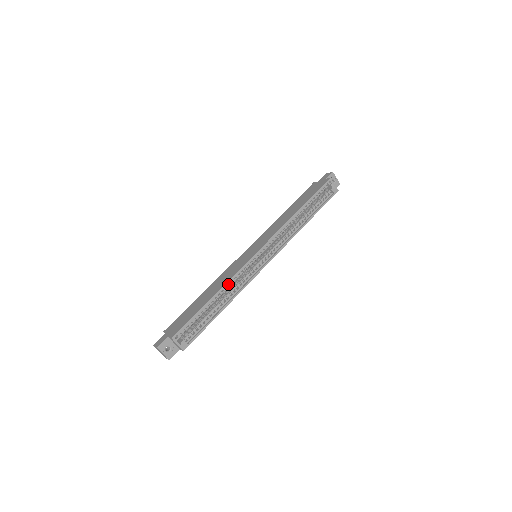
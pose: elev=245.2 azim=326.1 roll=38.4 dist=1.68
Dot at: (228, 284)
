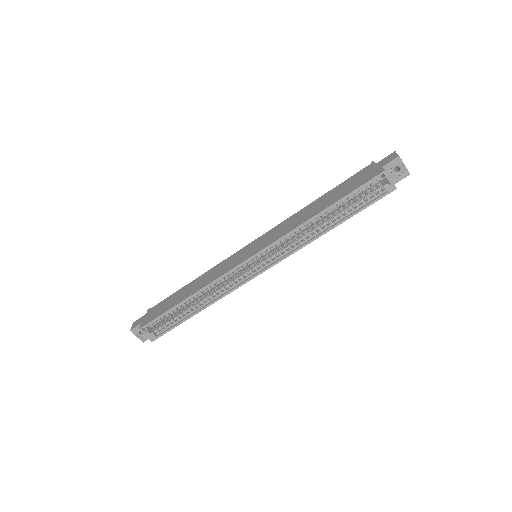
Dot at: (210, 286)
